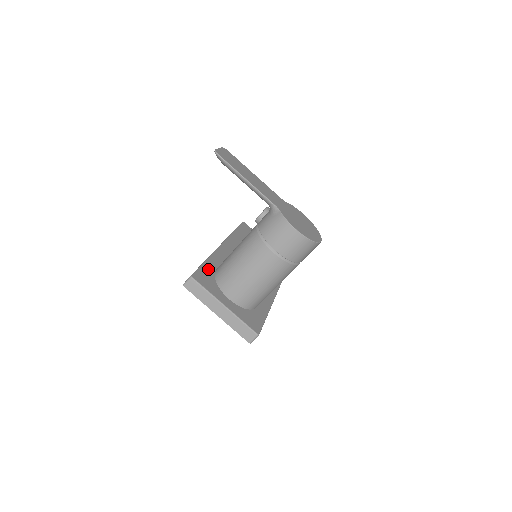
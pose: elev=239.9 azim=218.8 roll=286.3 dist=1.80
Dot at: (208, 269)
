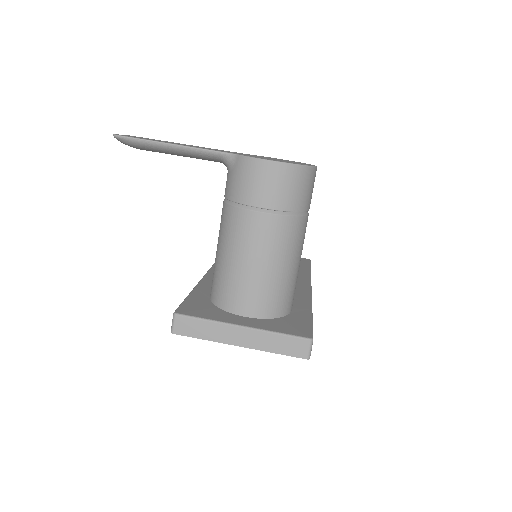
Dot at: (198, 298)
